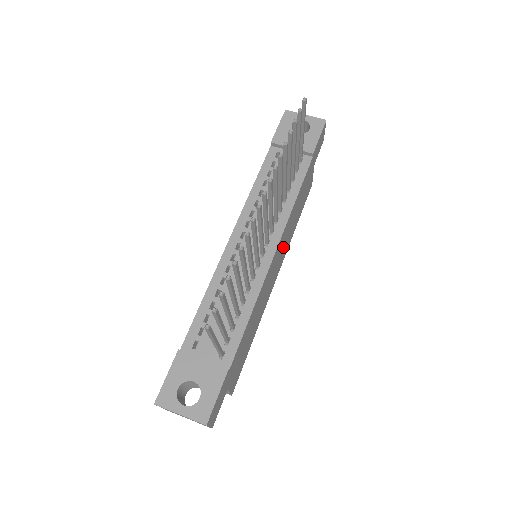
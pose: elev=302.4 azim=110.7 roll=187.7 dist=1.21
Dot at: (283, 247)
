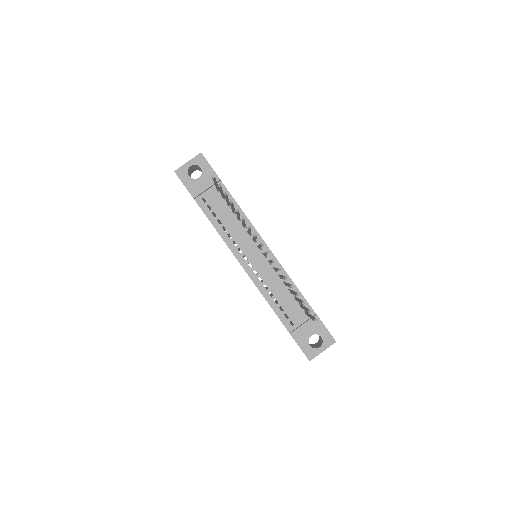
Dot at: occluded
